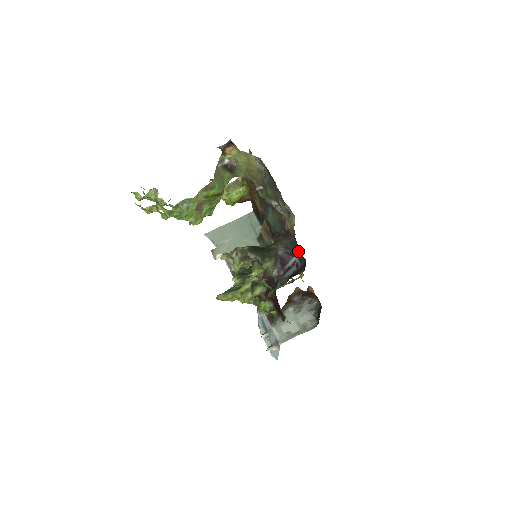
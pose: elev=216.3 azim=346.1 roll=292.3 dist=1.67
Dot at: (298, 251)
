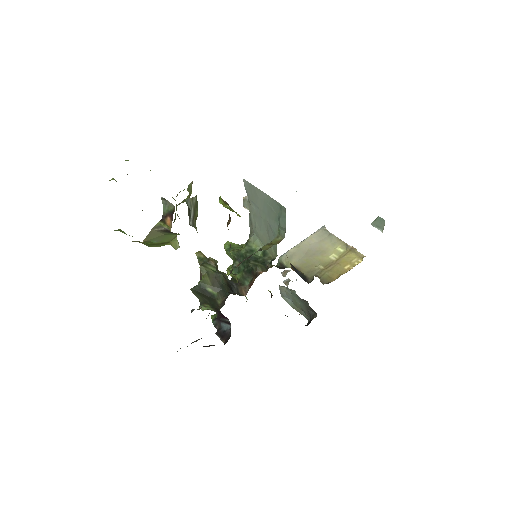
Dot at: occluded
